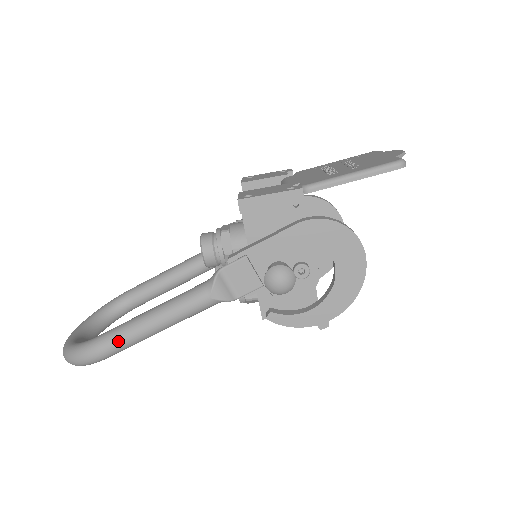
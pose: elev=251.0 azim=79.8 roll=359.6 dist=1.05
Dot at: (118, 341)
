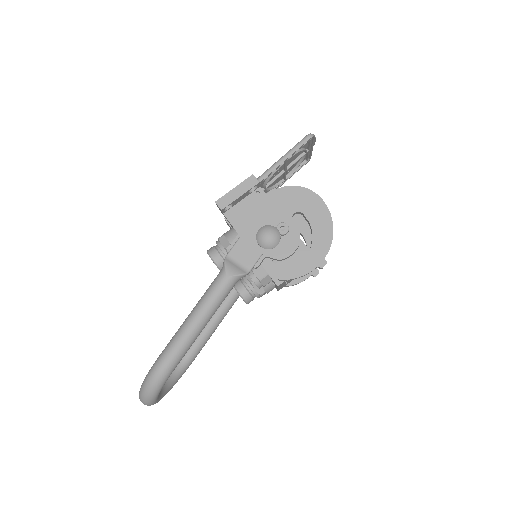
Dot at: (174, 346)
